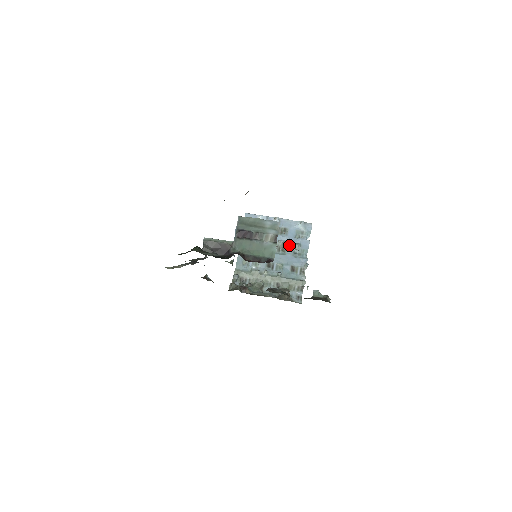
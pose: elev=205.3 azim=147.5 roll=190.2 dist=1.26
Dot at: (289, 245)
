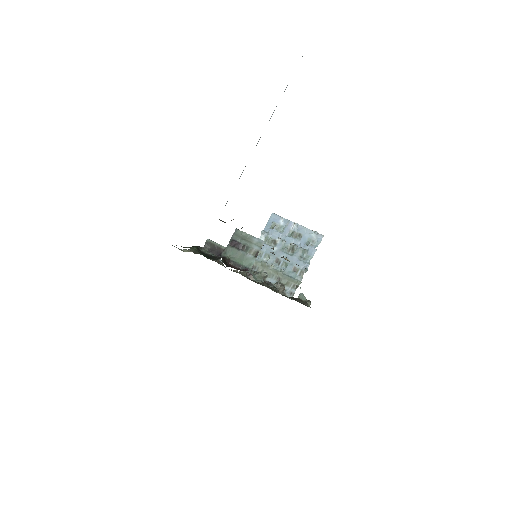
Dot at: (298, 249)
